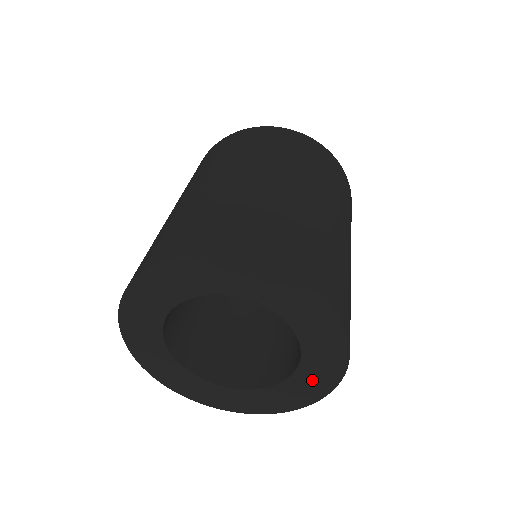
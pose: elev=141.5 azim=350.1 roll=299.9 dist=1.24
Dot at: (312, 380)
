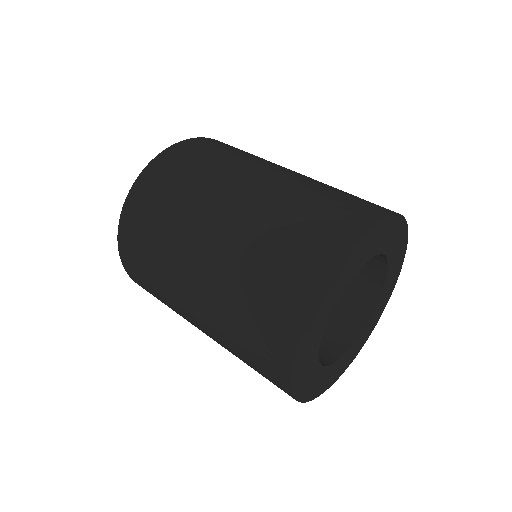
Dot at: (397, 259)
